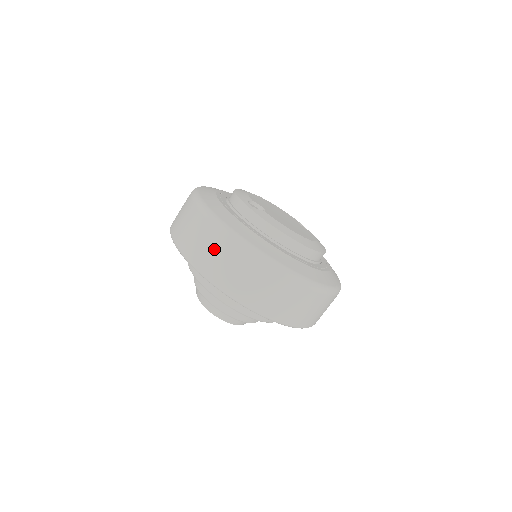
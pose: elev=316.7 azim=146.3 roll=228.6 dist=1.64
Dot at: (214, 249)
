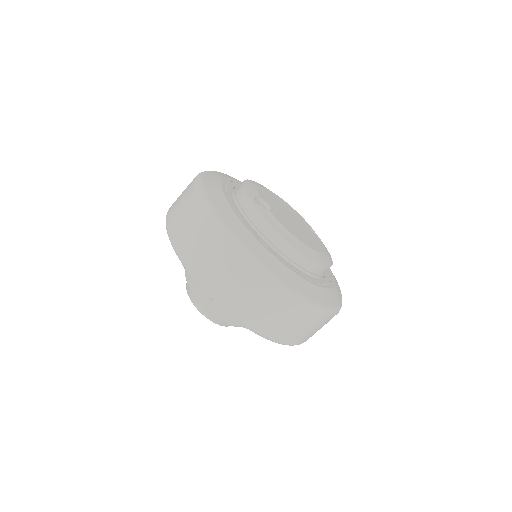
Dot at: (205, 246)
